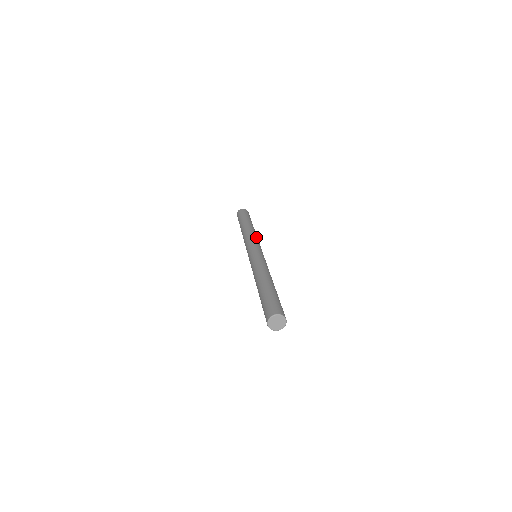
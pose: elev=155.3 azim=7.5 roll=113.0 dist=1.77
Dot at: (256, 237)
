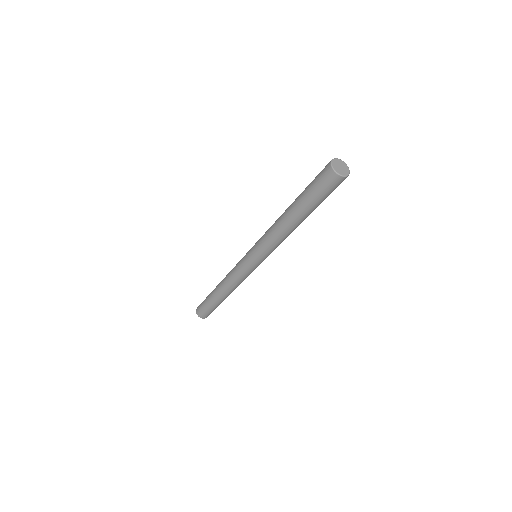
Dot at: occluded
